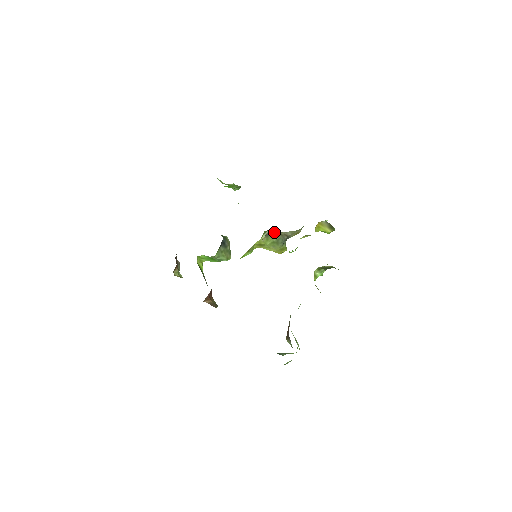
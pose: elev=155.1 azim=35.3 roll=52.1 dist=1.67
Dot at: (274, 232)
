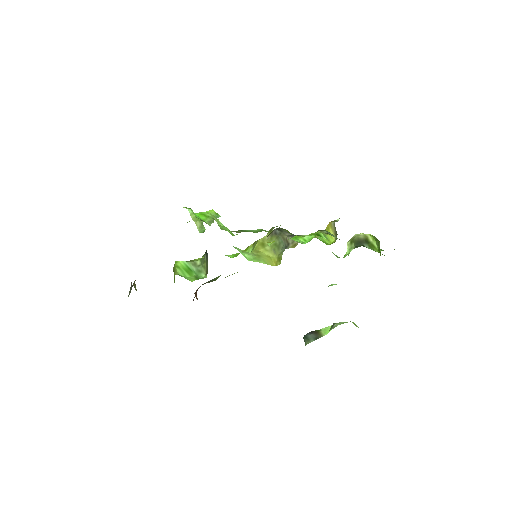
Dot at: (279, 232)
